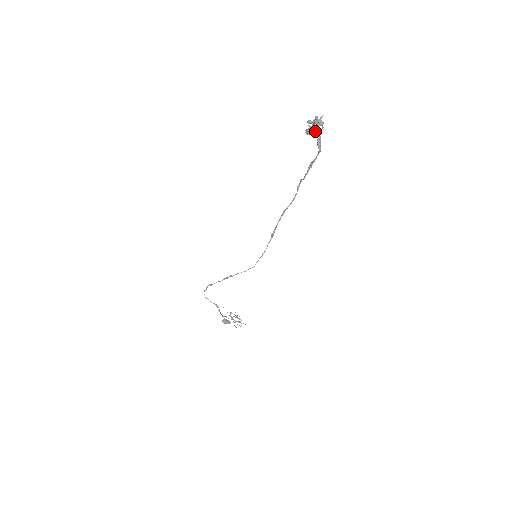
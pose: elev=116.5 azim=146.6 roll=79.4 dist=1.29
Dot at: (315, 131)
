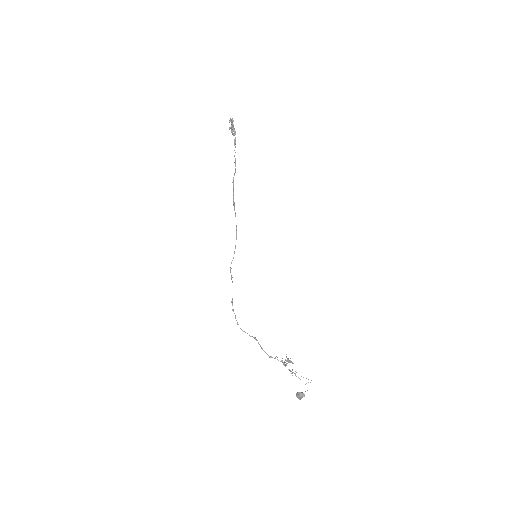
Dot at: occluded
